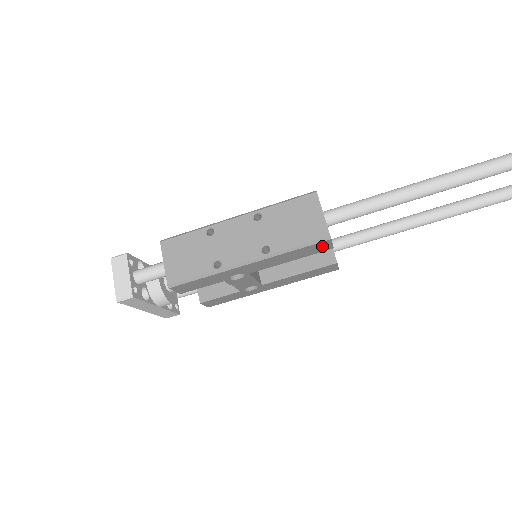
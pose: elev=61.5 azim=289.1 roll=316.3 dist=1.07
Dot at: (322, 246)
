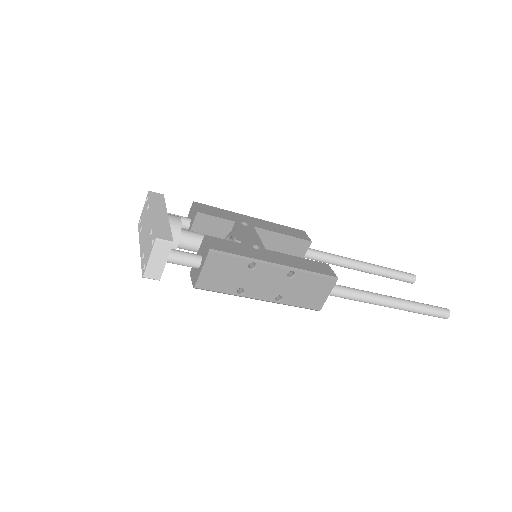
Dot at: occluded
